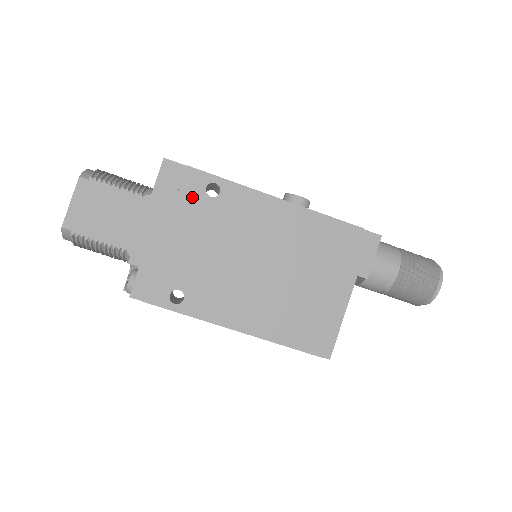
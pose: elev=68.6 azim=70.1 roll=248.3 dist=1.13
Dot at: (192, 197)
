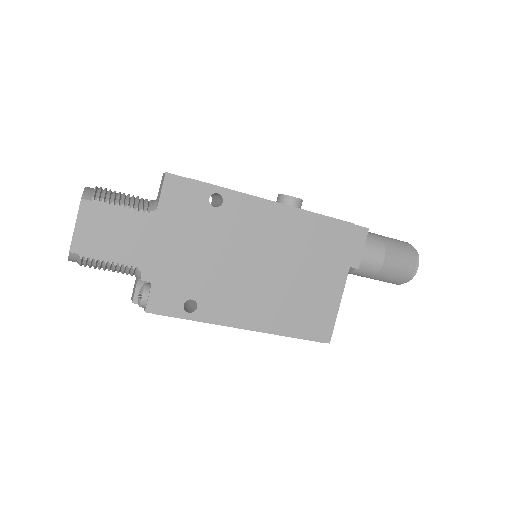
Dot at: (197, 209)
